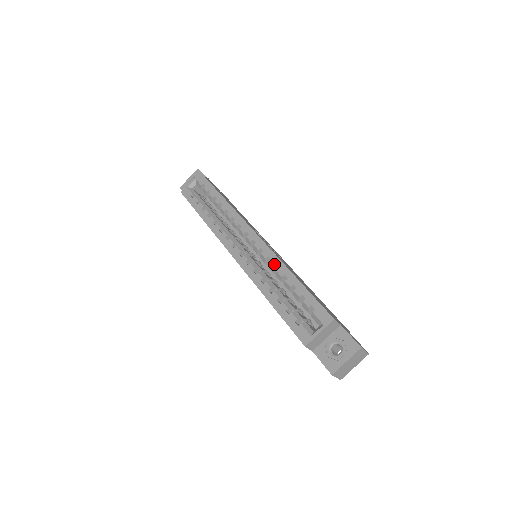
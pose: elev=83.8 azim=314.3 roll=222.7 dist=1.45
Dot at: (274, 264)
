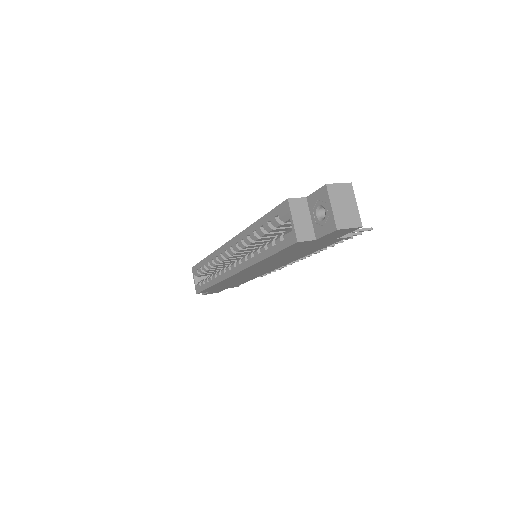
Dot at: (246, 237)
